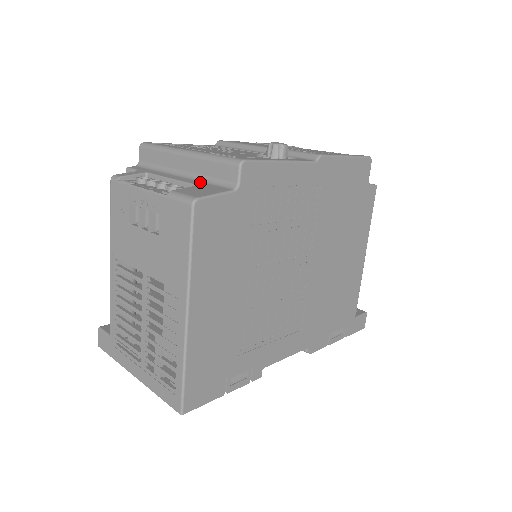
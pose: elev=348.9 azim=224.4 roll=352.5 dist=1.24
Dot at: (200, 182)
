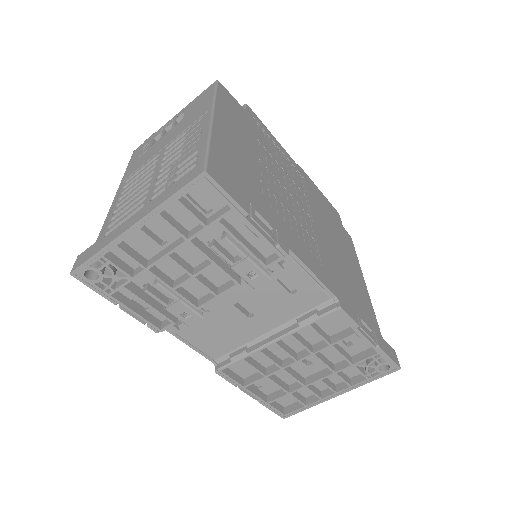
Dot at: occluded
